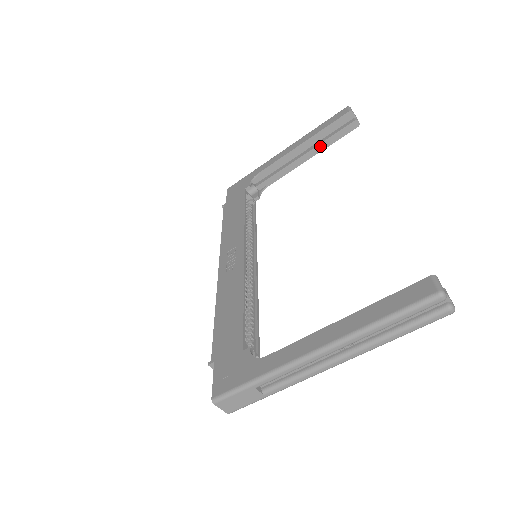
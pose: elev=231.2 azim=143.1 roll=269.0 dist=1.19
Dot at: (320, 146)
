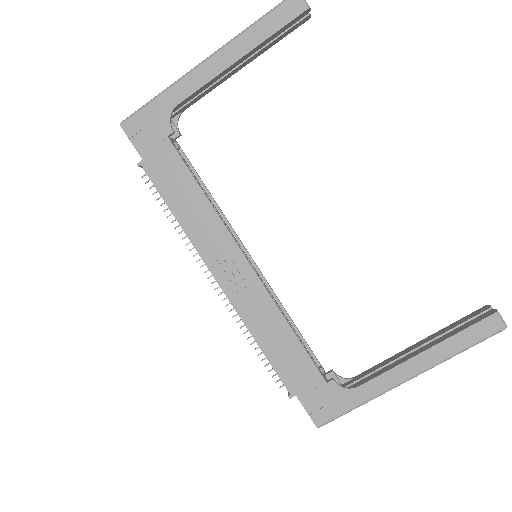
Dot at: (258, 53)
